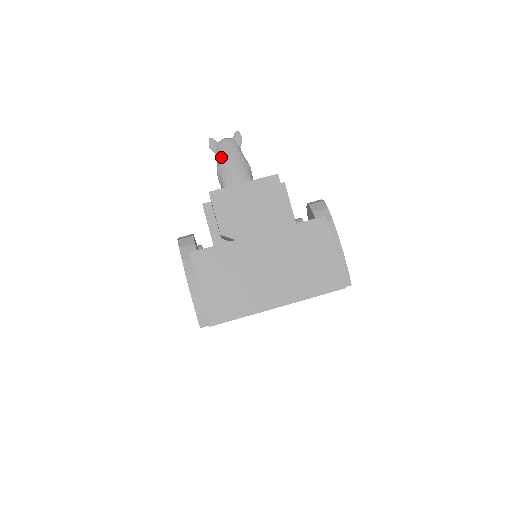
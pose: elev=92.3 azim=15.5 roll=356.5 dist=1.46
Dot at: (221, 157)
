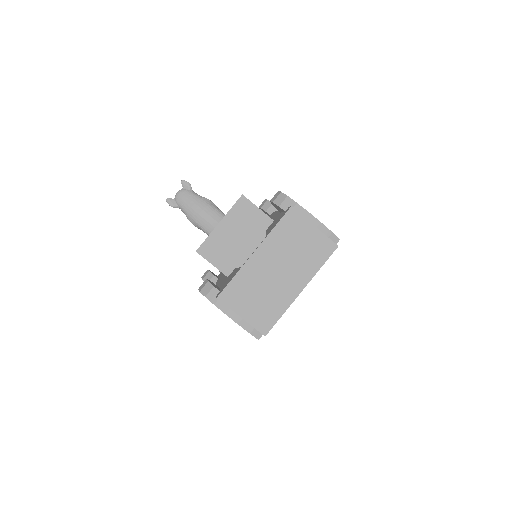
Dot at: (185, 209)
